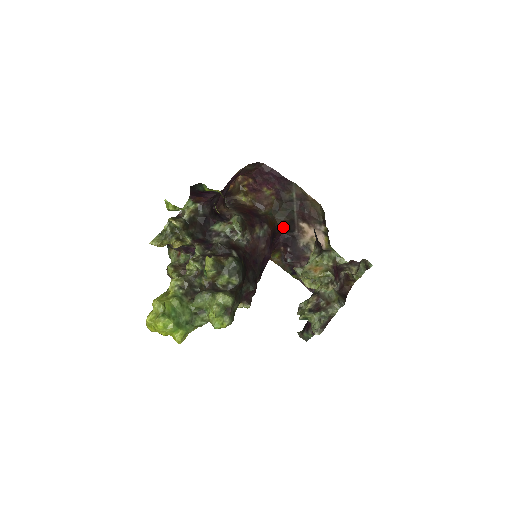
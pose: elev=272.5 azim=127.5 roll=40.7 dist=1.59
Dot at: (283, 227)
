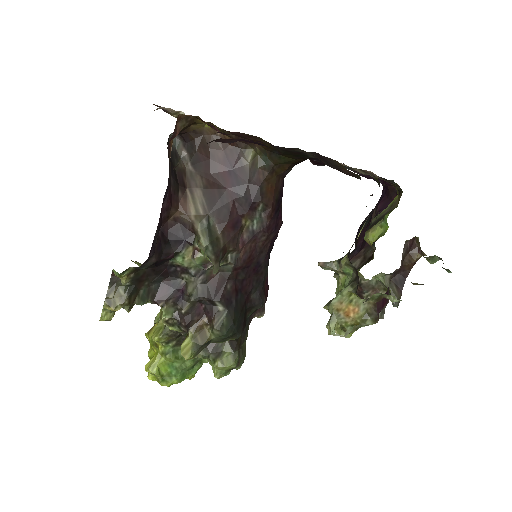
Dot at: (295, 164)
